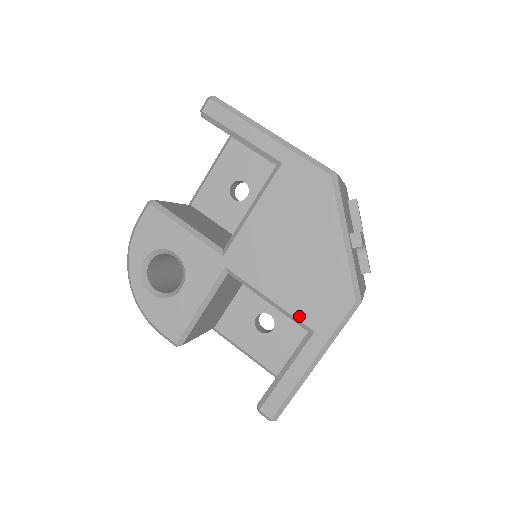
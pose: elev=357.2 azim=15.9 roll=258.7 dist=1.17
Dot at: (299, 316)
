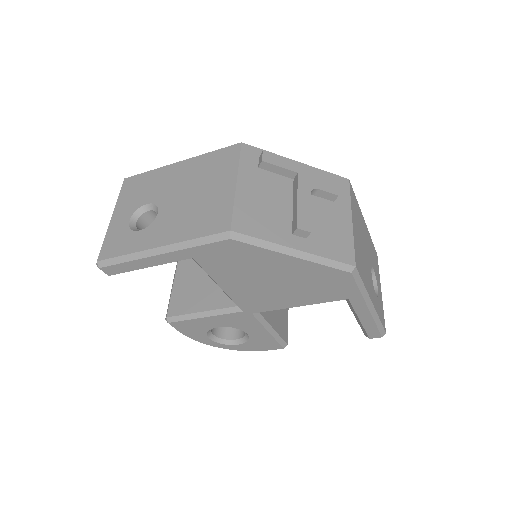
Dot at: (328, 301)
